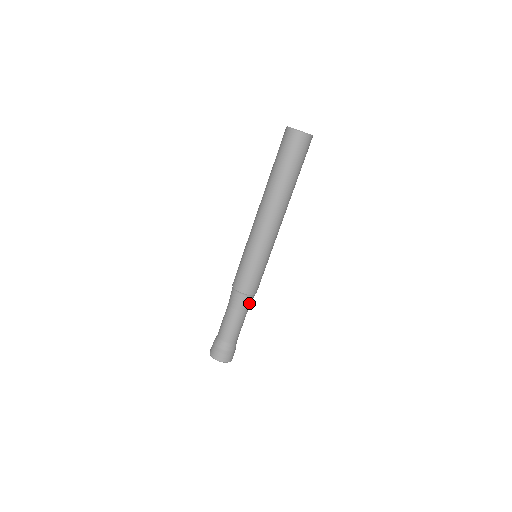
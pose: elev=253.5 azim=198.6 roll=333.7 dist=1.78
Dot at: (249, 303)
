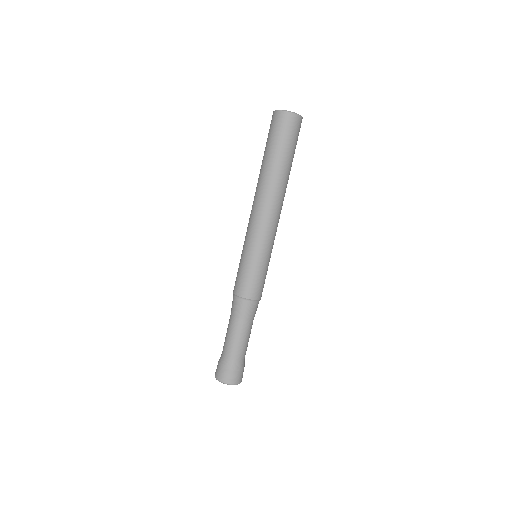
Dot at: (243, 309)
